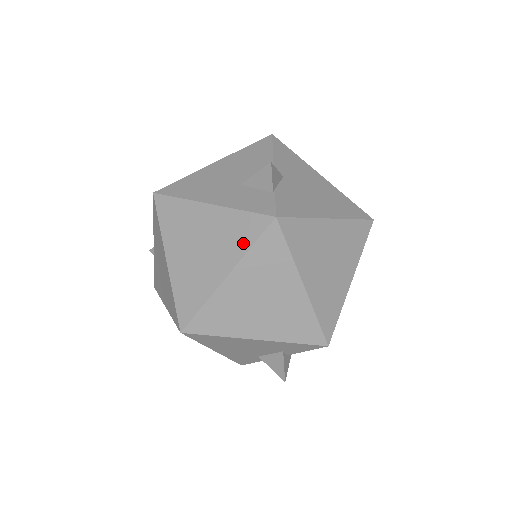
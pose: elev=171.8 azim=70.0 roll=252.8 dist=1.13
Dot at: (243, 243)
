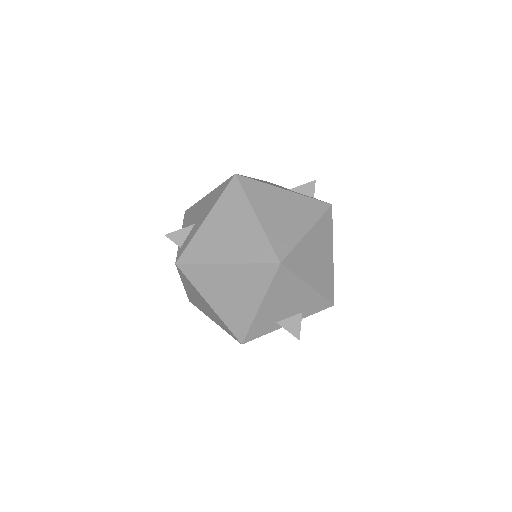
Dot at: (315, 214)
